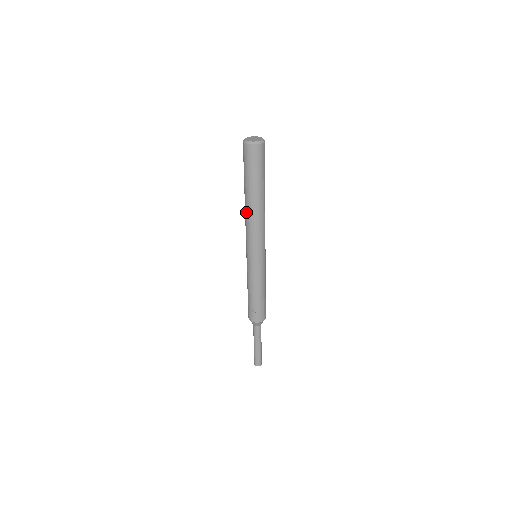
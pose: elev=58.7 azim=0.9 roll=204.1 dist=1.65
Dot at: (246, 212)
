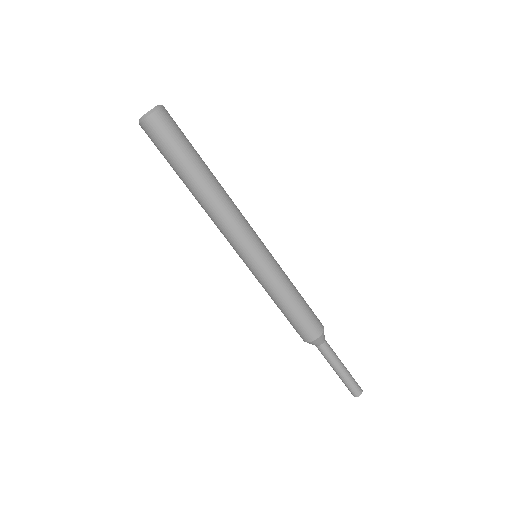
Dot at: occluded
